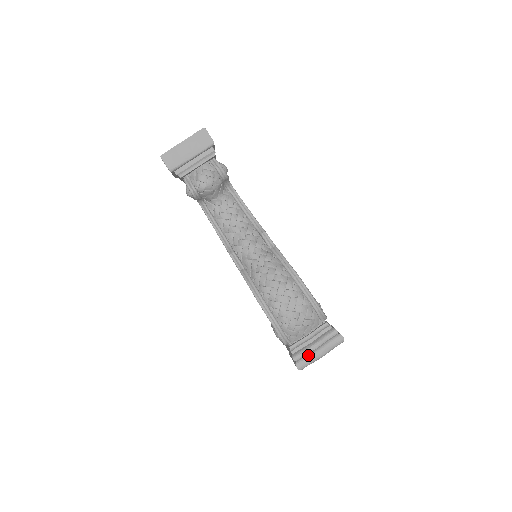
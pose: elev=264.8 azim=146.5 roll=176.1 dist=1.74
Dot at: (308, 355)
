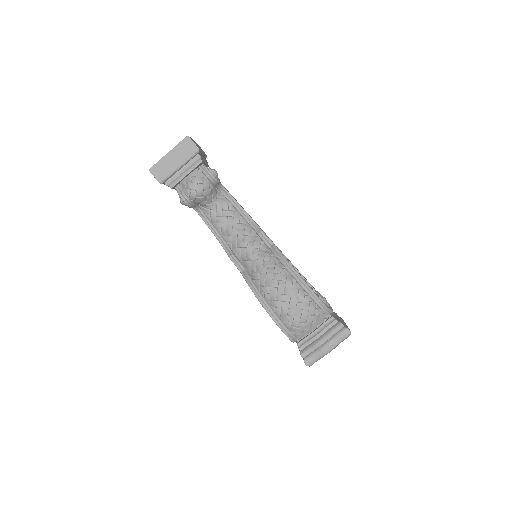
Dot at: (315, 351)
